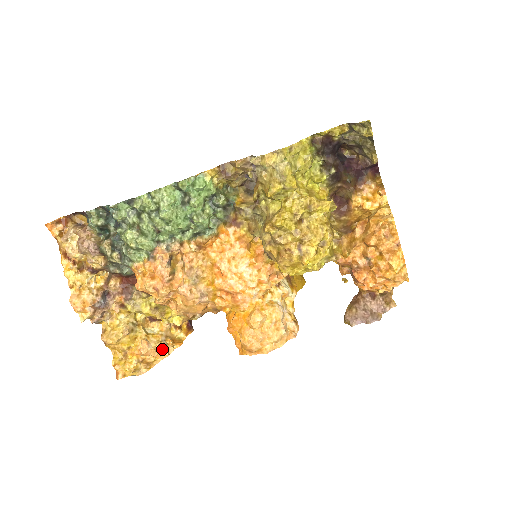
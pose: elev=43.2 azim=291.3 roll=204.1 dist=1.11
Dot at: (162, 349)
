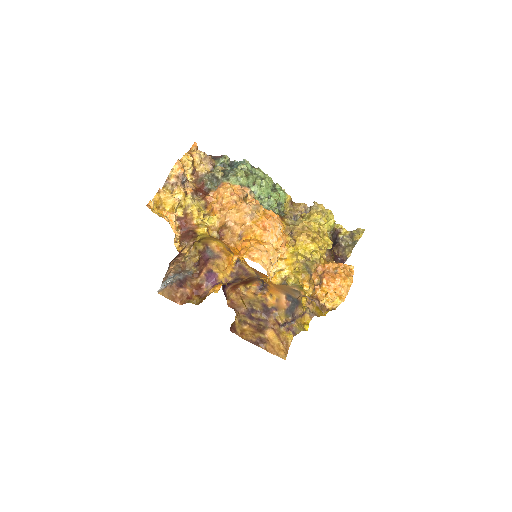
Dot at: occluded
